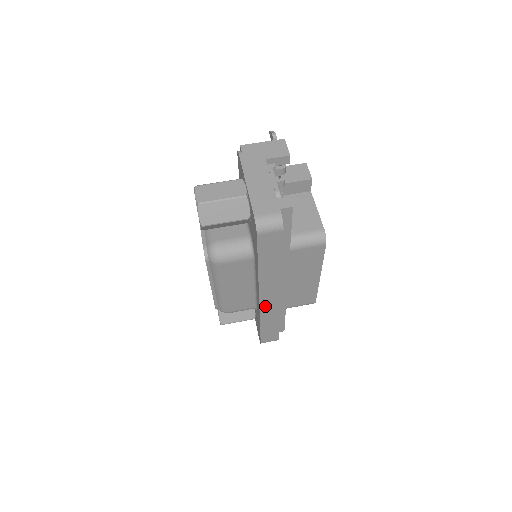
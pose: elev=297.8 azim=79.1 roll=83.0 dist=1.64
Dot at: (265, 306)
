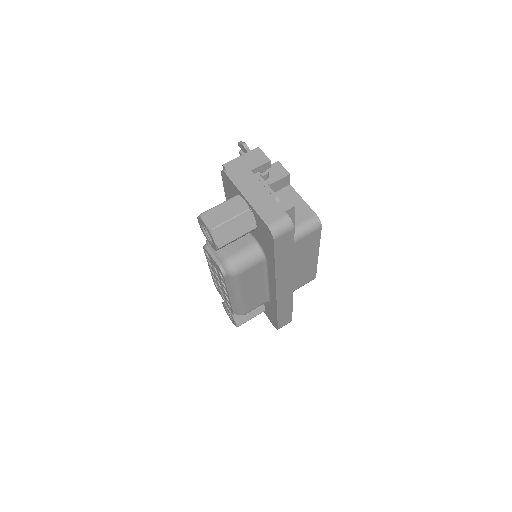
Dot at: (281, 297)
